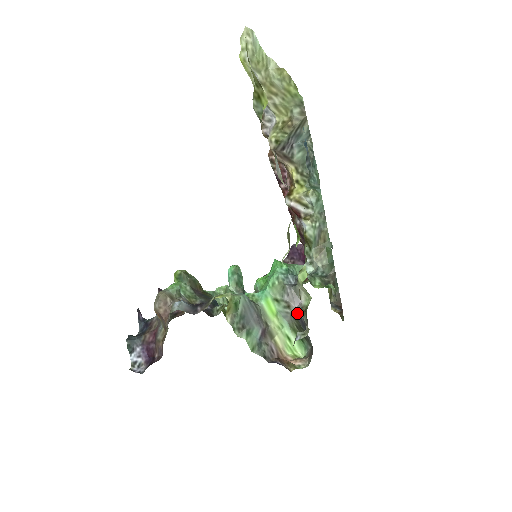
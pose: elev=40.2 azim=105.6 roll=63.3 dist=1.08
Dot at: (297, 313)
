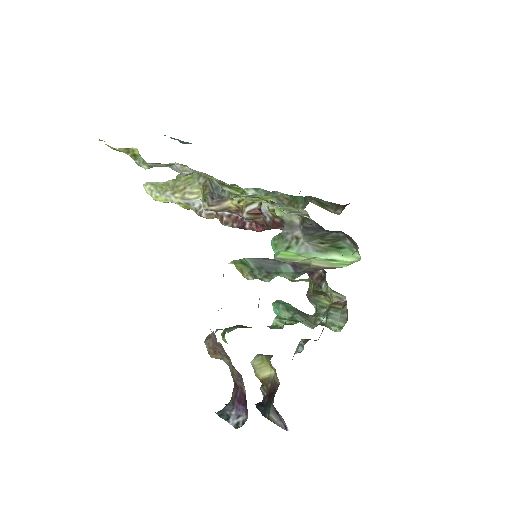
Dot at: (303, 231)
